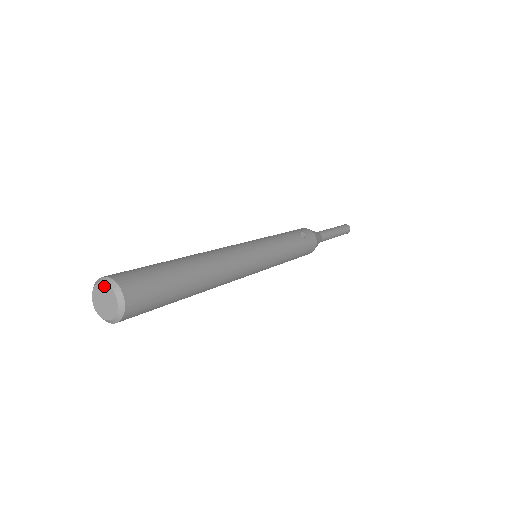
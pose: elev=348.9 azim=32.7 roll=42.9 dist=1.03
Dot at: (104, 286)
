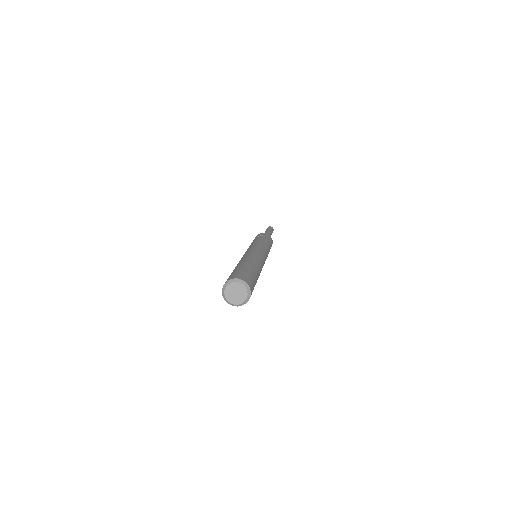
Dot at: (228, 287)
